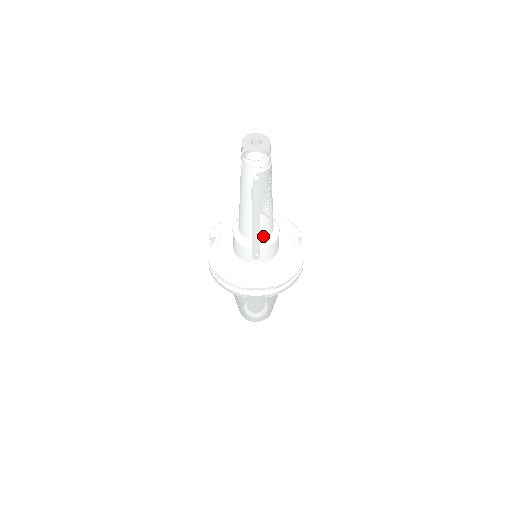
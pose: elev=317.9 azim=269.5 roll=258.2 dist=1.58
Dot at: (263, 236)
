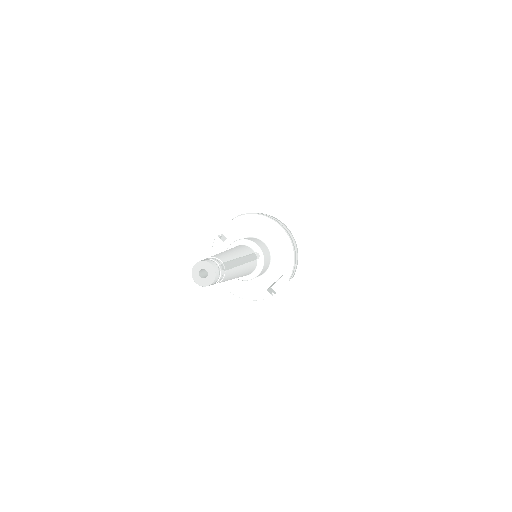
Dot at: occluded
